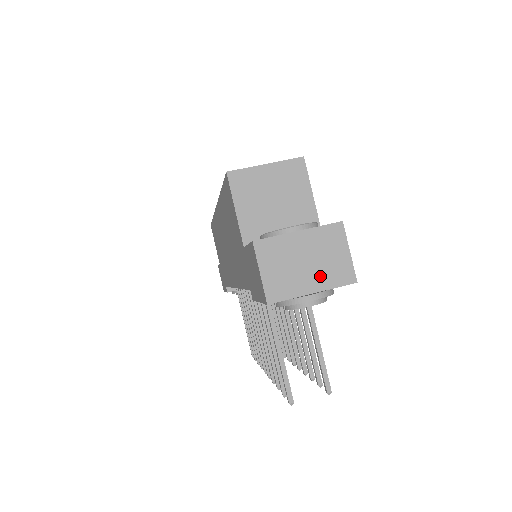
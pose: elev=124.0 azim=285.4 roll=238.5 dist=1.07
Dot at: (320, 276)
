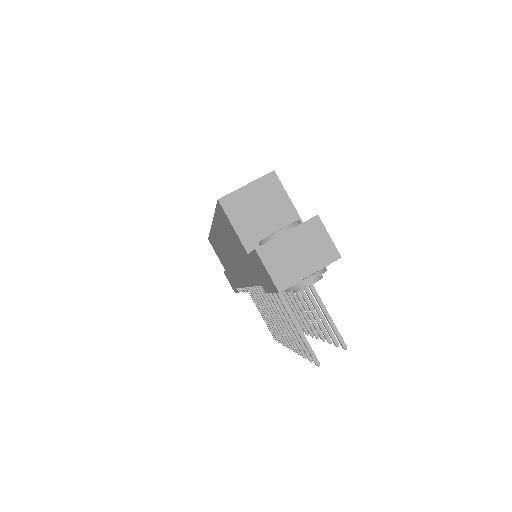
Dot at: (312, 261)
